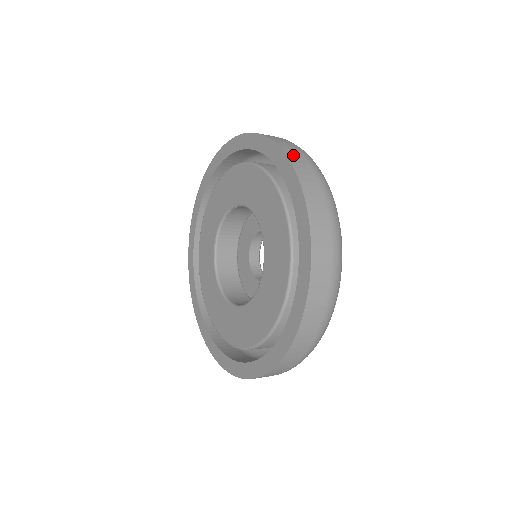
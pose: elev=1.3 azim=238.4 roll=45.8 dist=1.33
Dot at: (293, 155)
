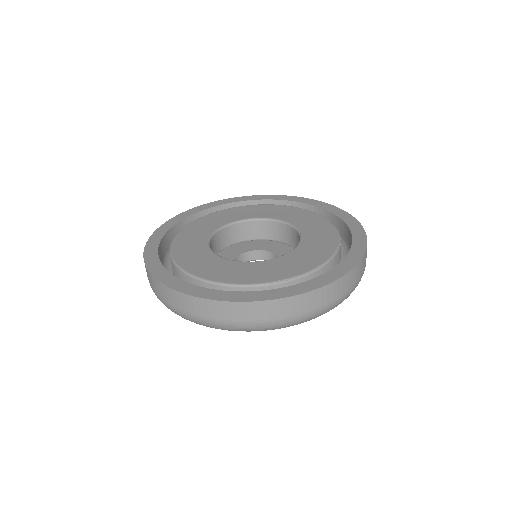
Dot at: occluded
